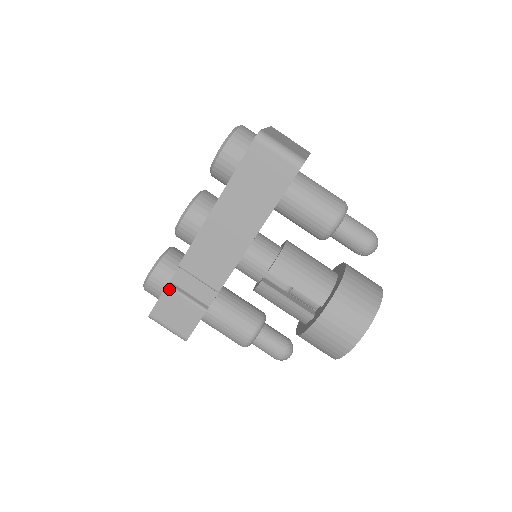
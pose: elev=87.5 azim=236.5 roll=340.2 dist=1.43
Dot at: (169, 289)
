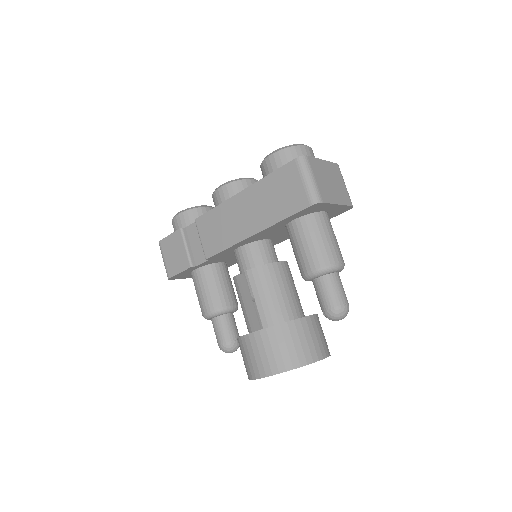
Dot at: (180, 232)
